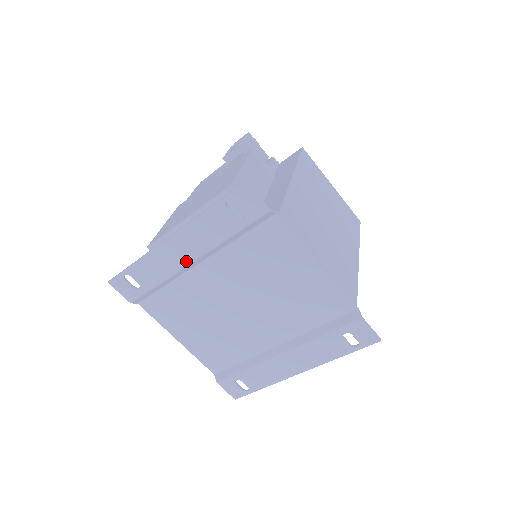
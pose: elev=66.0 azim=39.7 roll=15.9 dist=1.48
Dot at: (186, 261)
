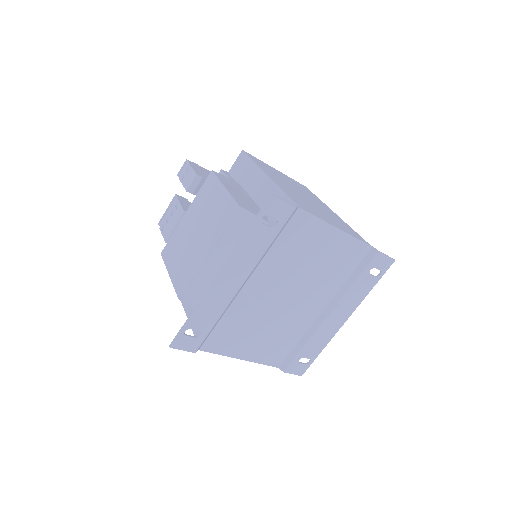
Dot at: (237, 287)
